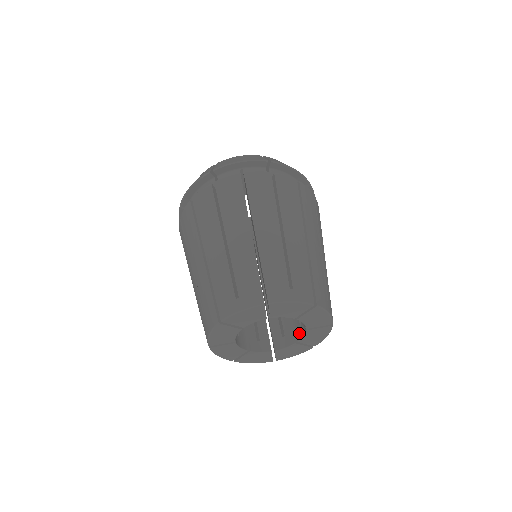
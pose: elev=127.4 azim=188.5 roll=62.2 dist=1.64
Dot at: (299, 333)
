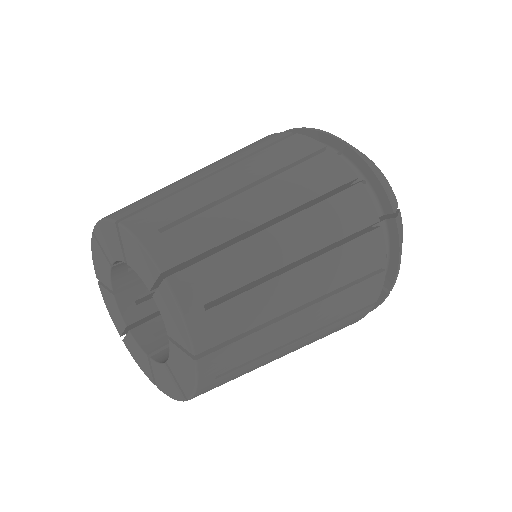
Dot at: occluded
